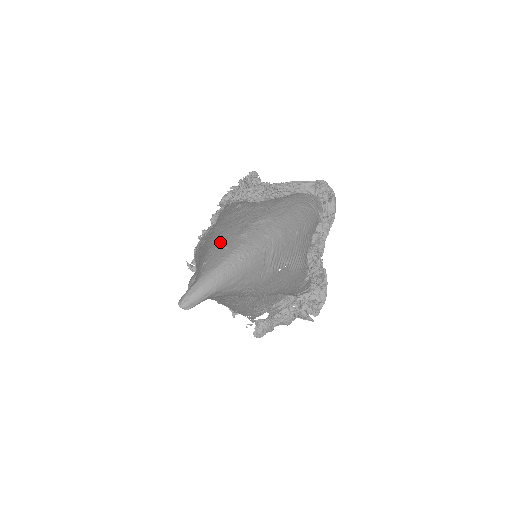
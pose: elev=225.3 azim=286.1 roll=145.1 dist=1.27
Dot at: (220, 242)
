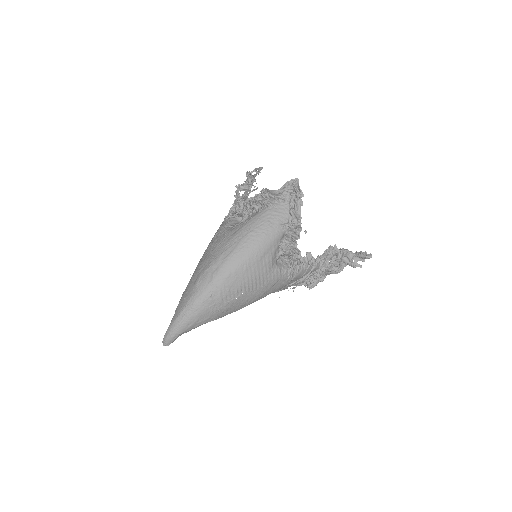
Dot at: (186, 290)
